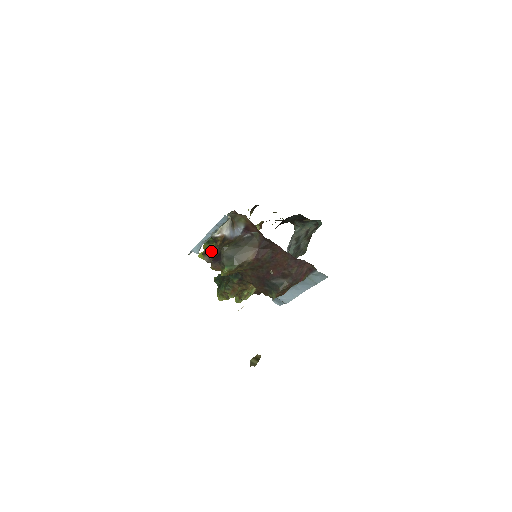
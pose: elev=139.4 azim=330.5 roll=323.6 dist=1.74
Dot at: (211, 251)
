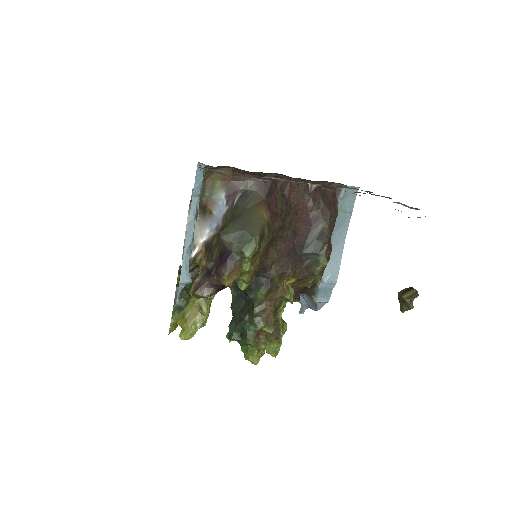
Dot at: (202, 278)
